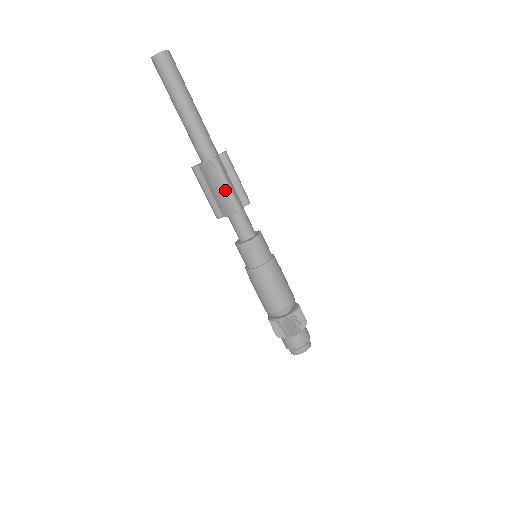
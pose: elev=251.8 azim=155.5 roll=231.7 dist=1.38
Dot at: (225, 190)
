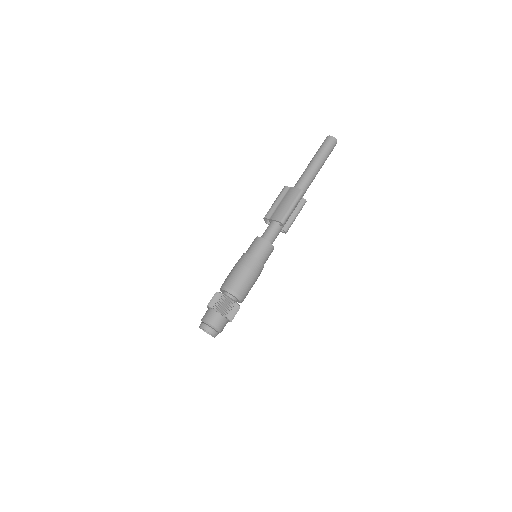
Dot at: (289, 207)
